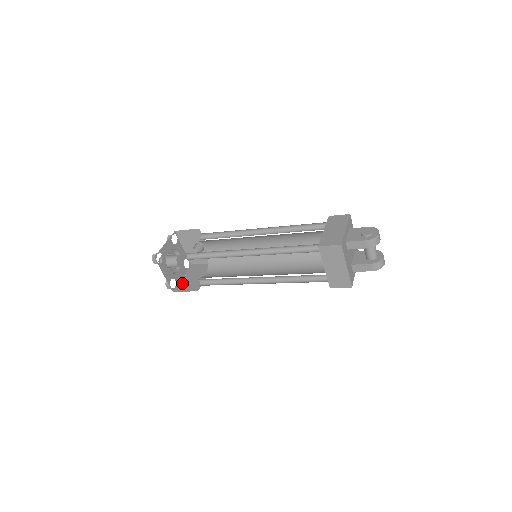
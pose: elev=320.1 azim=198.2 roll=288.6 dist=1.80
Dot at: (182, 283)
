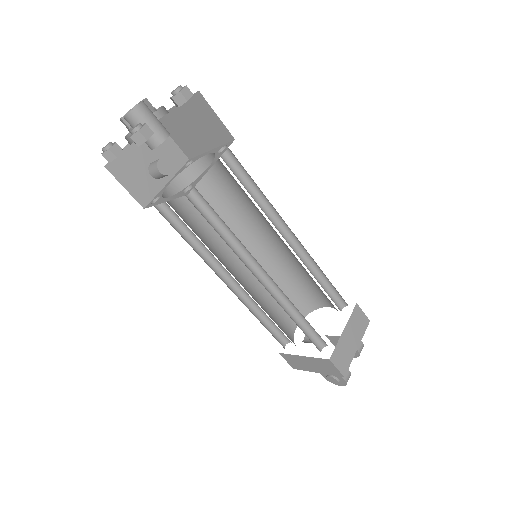
Dot at: occluded
